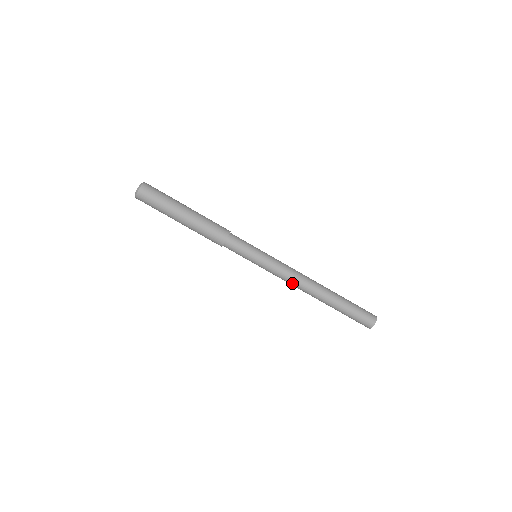
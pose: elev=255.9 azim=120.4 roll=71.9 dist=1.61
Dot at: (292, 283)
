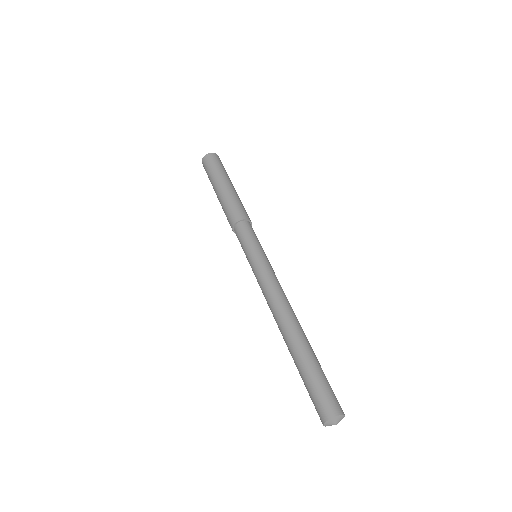
Dot at: (267, 302)
